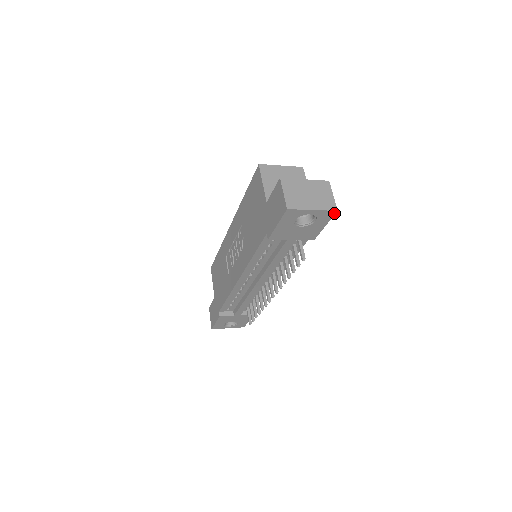
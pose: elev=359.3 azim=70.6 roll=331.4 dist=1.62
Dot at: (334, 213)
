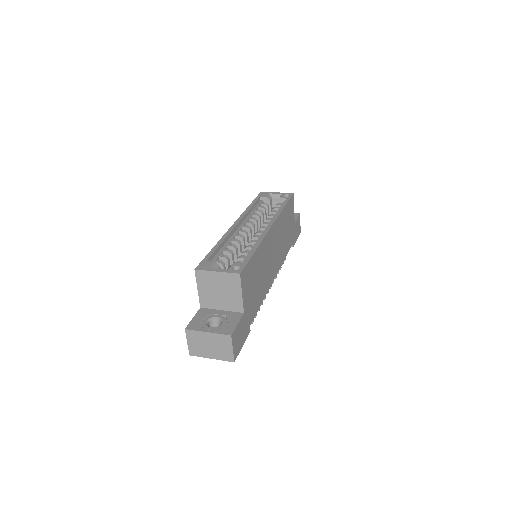
Dot at: (234, 359)
